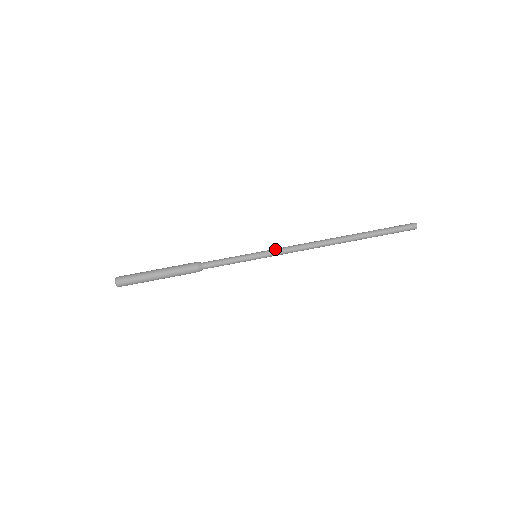
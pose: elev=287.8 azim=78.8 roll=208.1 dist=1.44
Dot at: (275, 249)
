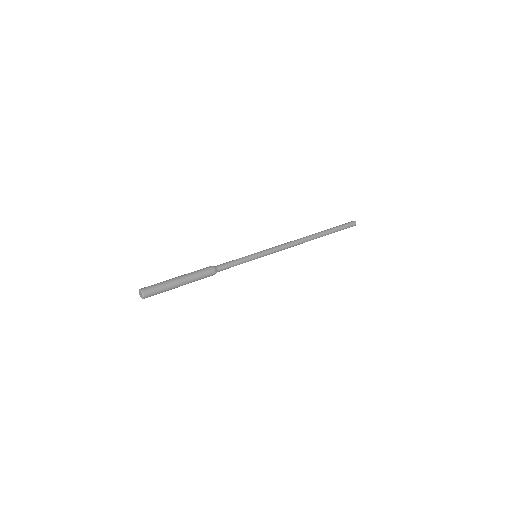
Dot at: (269, 248)
